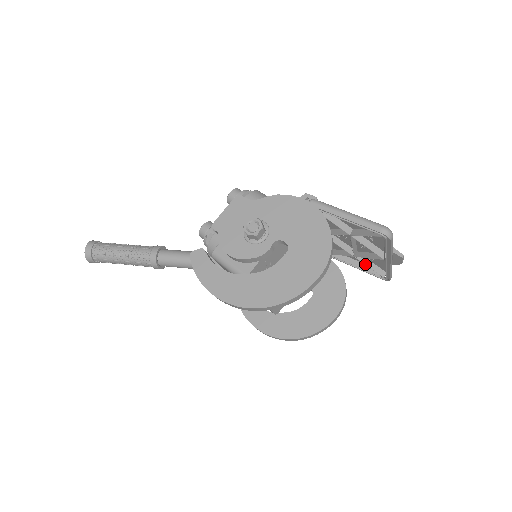
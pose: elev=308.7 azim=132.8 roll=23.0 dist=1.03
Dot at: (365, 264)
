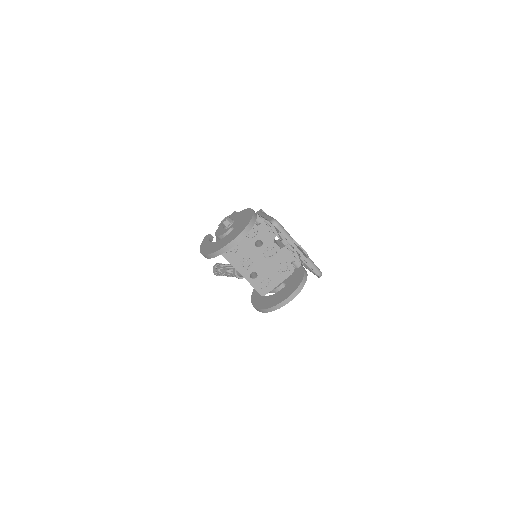
Dot at: (305, 263)
